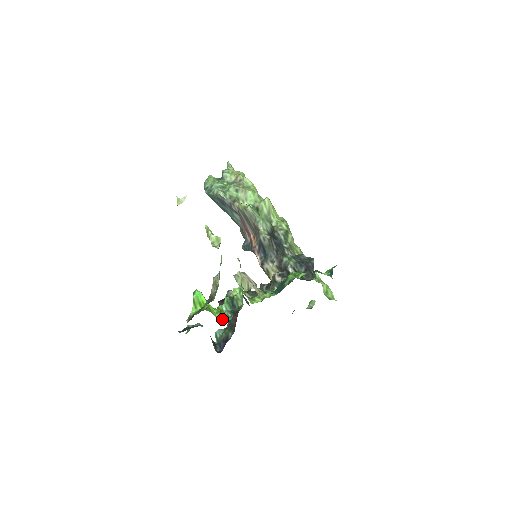
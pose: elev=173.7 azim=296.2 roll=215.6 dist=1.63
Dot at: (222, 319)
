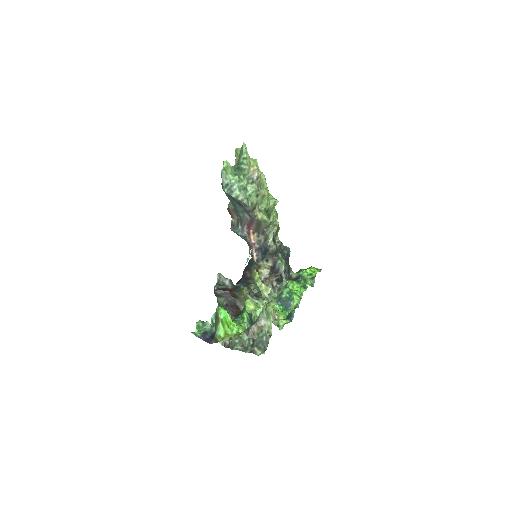
Dot at: occluded
